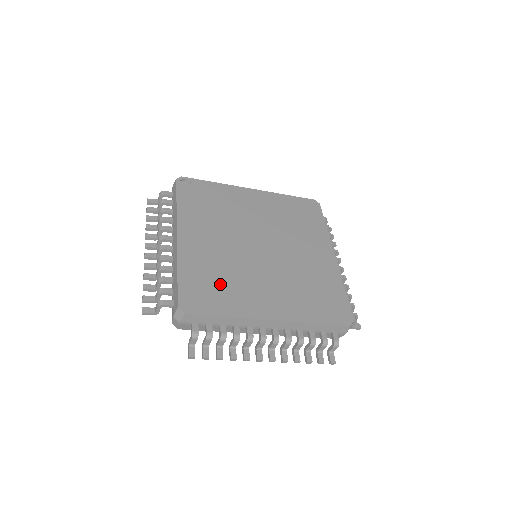
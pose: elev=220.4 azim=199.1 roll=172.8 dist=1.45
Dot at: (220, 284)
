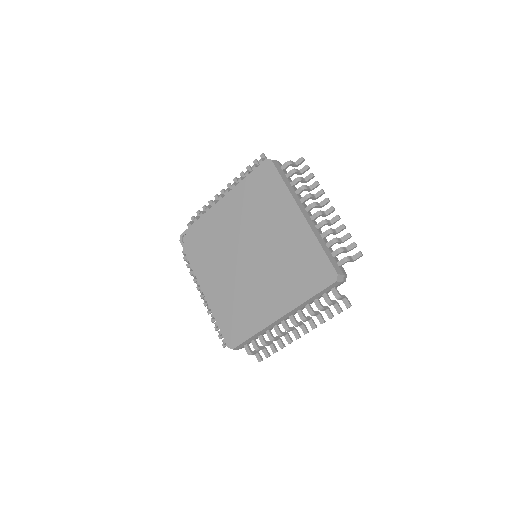
Dot at: (240, 312)
